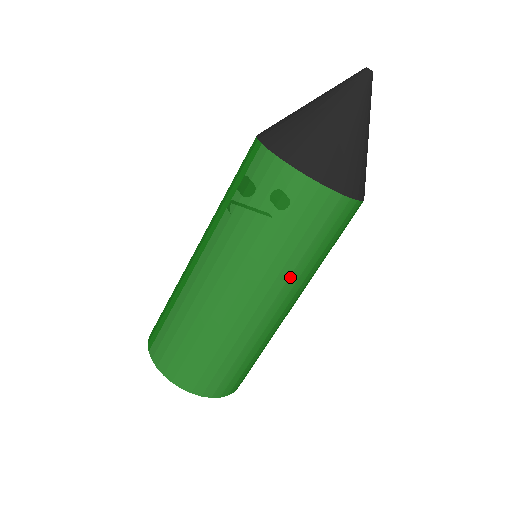
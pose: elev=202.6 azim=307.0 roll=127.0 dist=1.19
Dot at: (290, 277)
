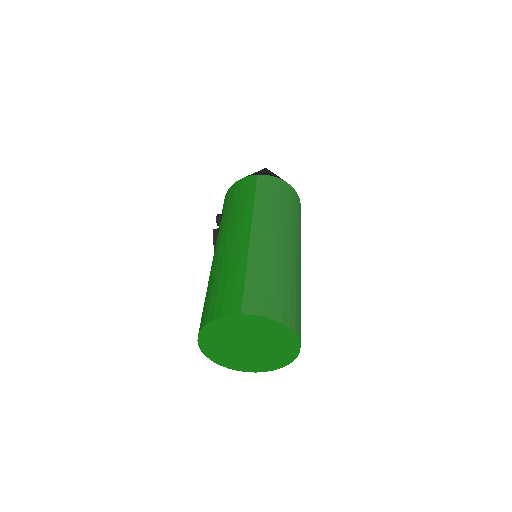
Dot at: (300, 246)
